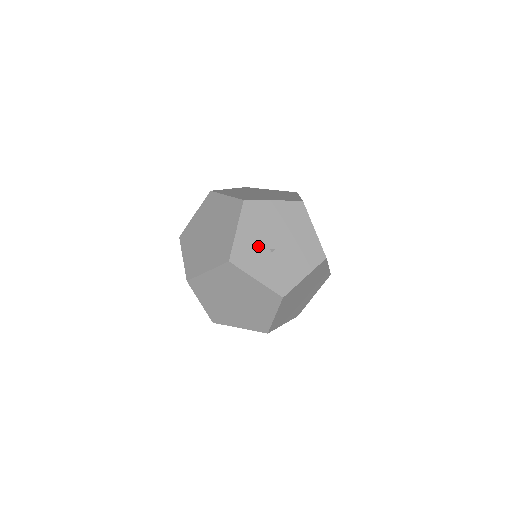
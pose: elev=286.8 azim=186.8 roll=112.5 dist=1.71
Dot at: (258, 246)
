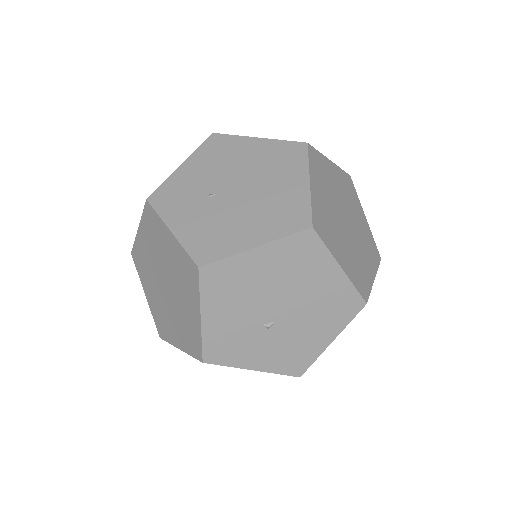
Dot at: (244, 327)
